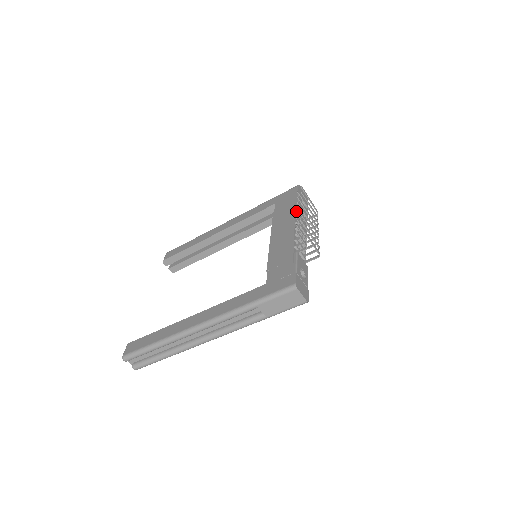
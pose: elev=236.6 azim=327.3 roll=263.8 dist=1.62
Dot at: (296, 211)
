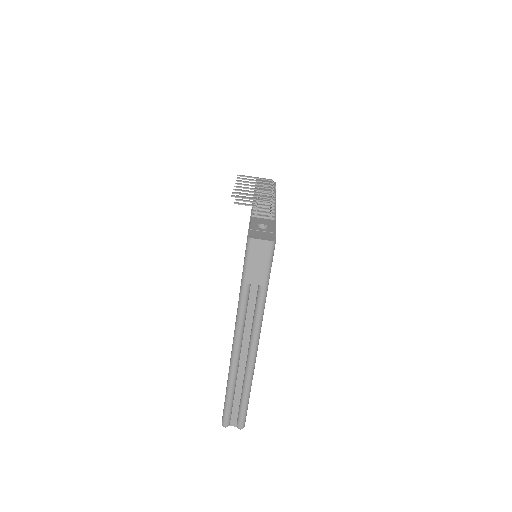
Dot at: occluded
